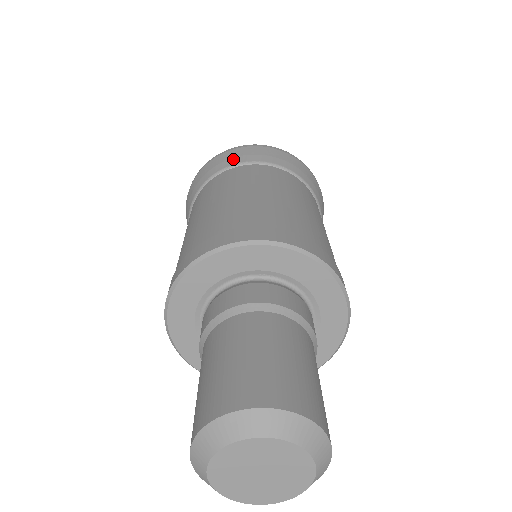
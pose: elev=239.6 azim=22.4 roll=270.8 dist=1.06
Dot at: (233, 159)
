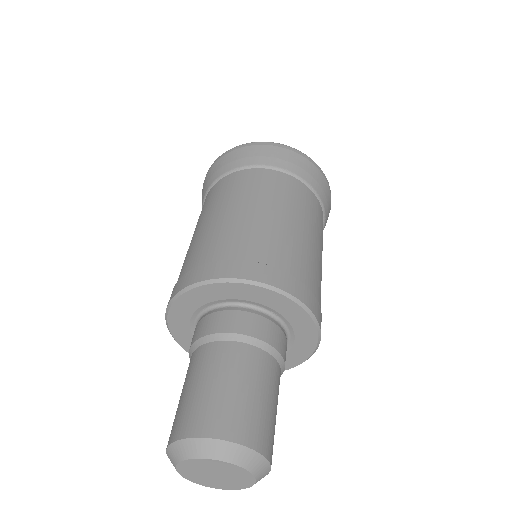
Dot at: (285, 162)
